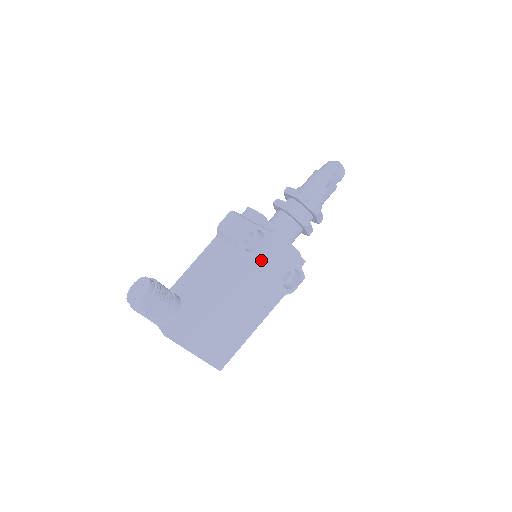
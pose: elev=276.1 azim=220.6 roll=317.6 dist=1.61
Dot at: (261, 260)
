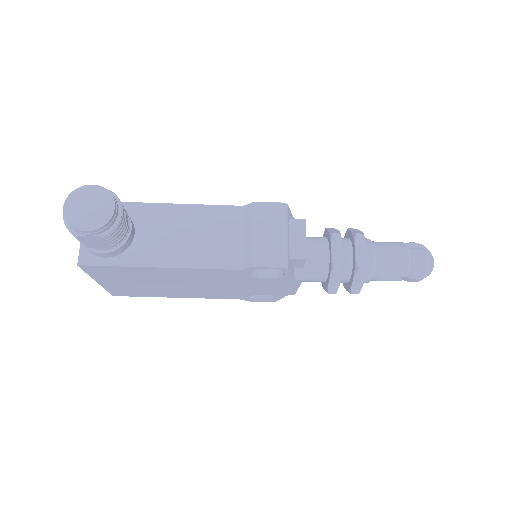
Dot at: (254, 281)
